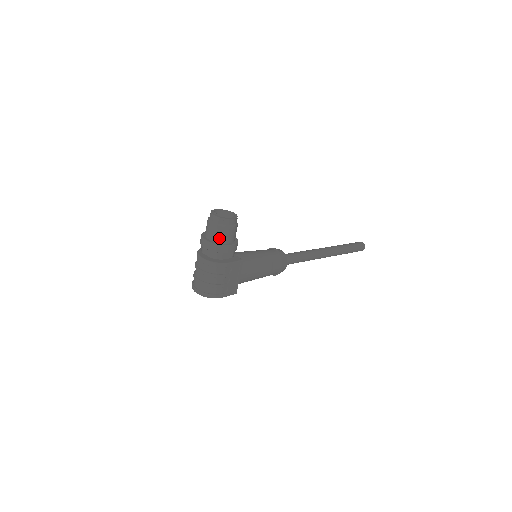
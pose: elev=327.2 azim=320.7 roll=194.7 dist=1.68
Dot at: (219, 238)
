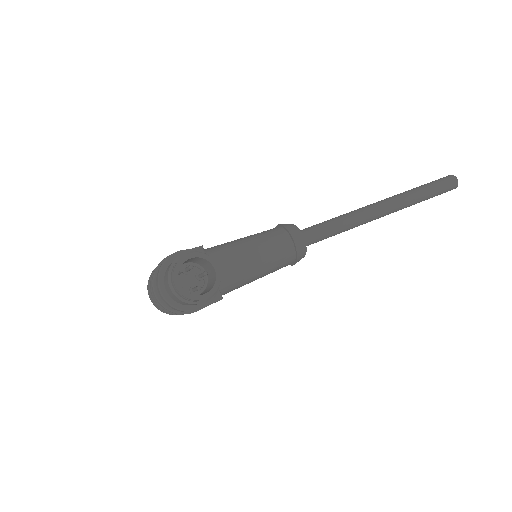
Dot at: (182, 303)
